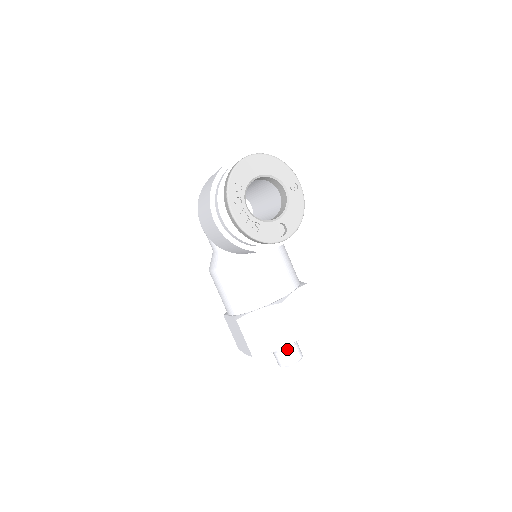
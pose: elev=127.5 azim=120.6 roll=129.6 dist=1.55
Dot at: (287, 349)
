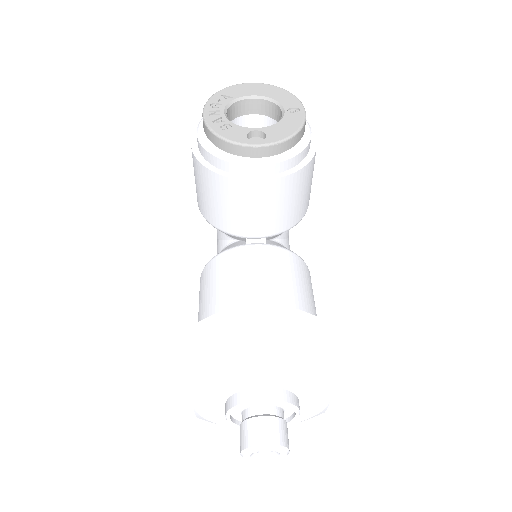
Dot at: (259, 415)
